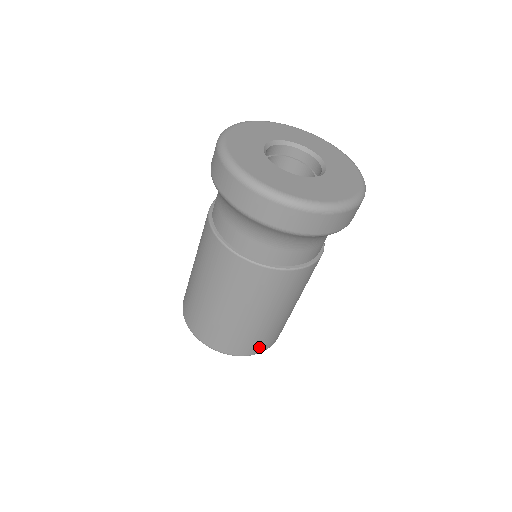
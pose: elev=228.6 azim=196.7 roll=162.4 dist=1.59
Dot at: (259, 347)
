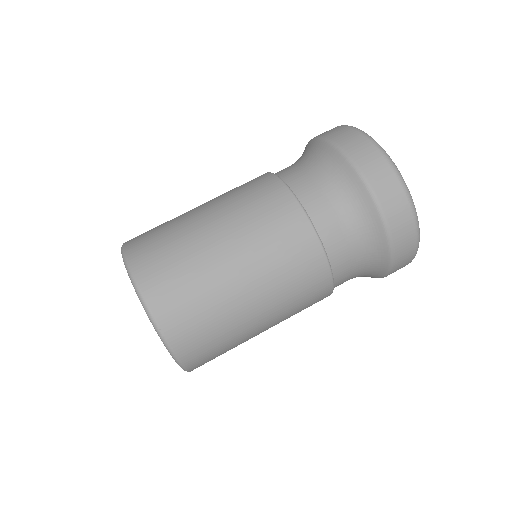
Dot at: (193, 350)
